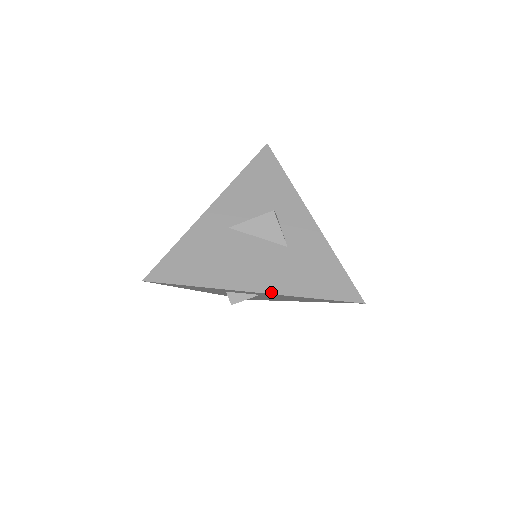
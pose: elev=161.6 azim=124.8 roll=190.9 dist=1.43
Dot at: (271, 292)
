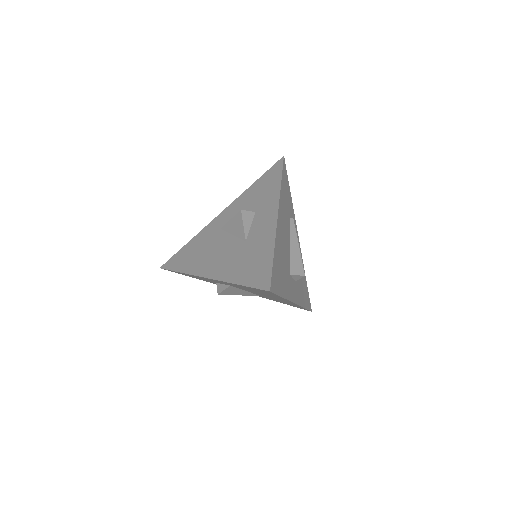
Dot at: (214, 278)
